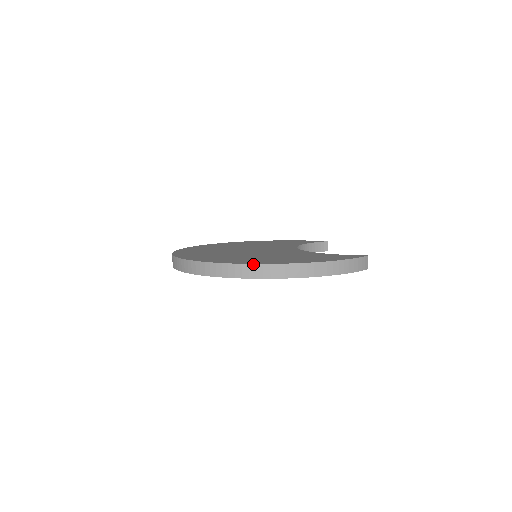
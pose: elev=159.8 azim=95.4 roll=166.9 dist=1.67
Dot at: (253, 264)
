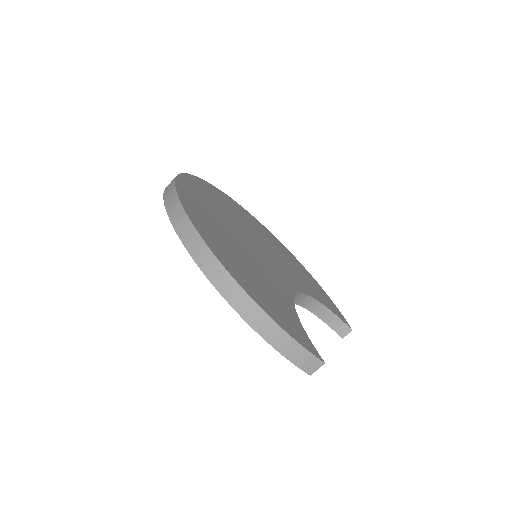
Dot at: (197, 231)
